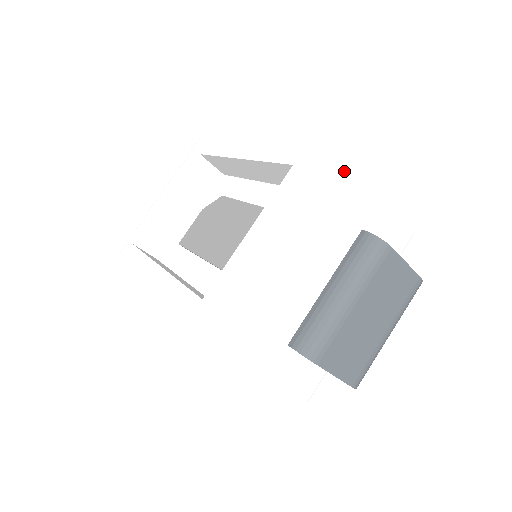
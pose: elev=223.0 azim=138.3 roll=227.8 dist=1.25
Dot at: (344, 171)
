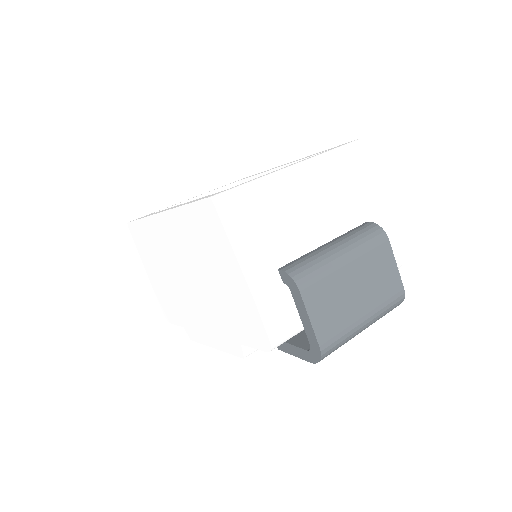
Dot at: (367, 169)
